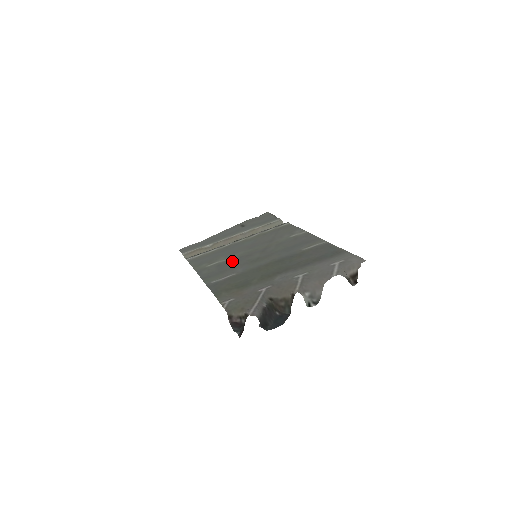
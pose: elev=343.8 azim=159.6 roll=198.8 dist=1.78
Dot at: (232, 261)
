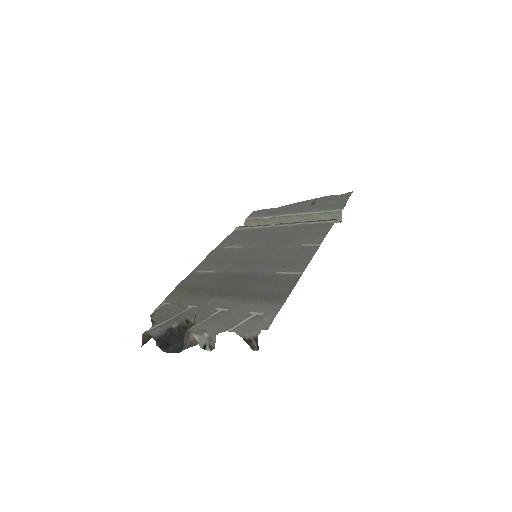
Dot at: (237, 252)
